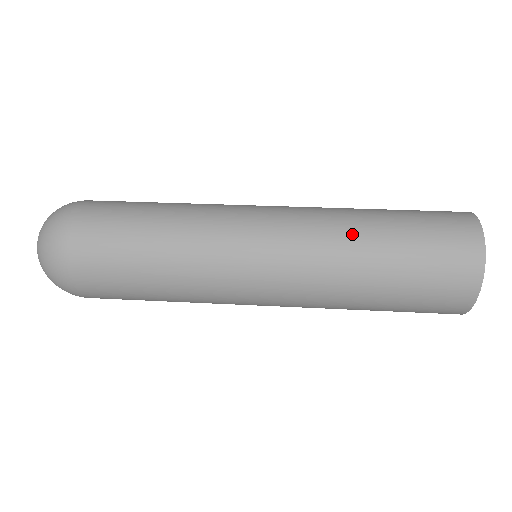
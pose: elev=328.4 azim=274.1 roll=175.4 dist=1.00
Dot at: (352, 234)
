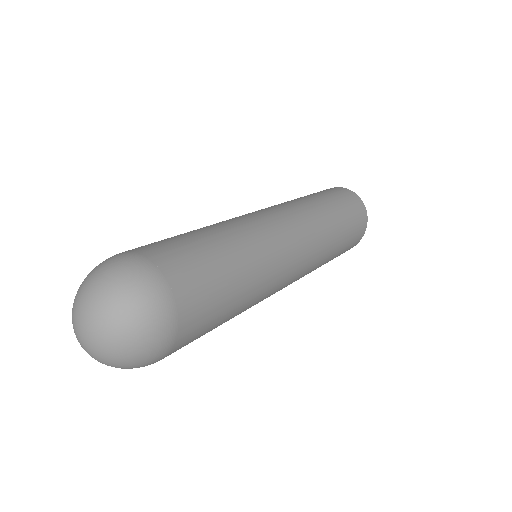
Dot at: (329, 226)
